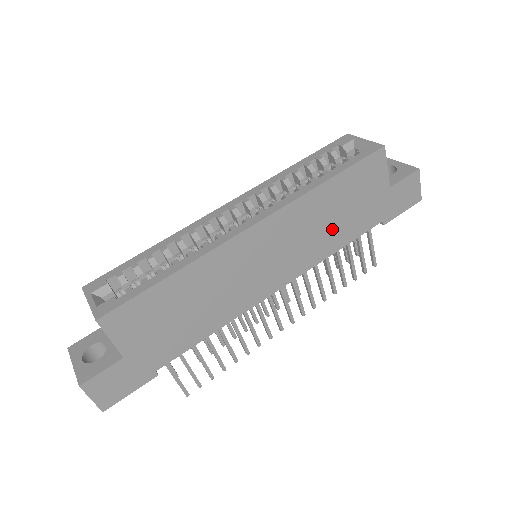
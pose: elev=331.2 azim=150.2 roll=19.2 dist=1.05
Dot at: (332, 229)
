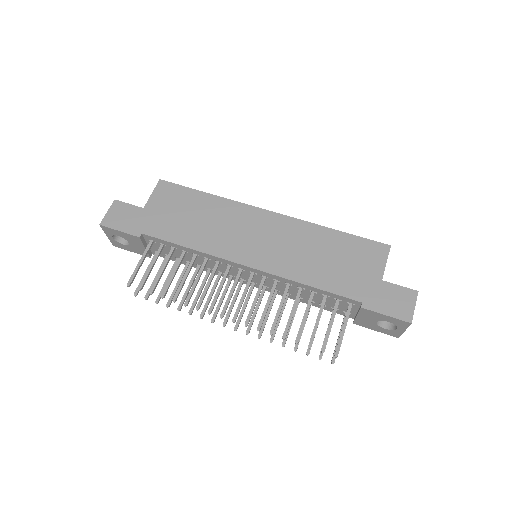
Dot at: (315, 264)
